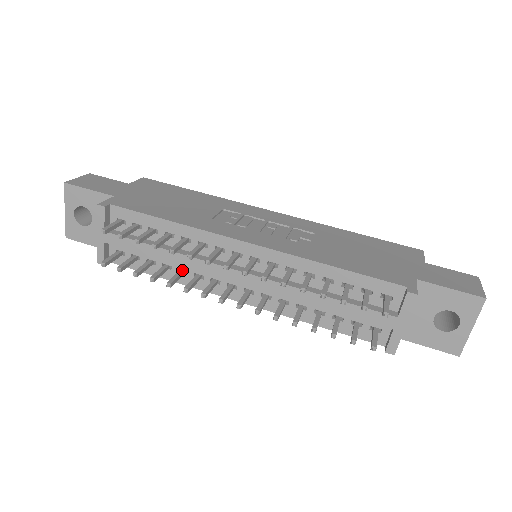
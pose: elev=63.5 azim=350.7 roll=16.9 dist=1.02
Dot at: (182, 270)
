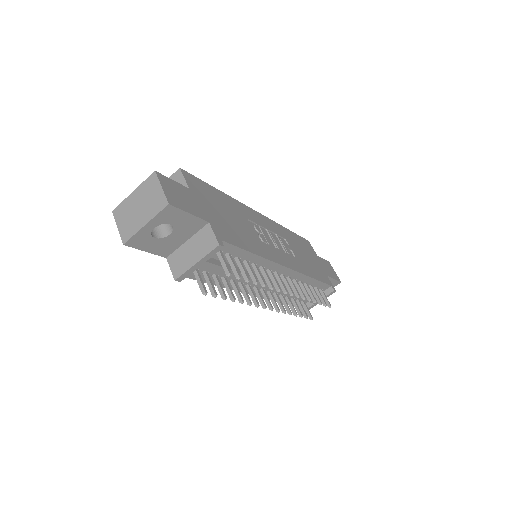
Dot at: (234, 281)
